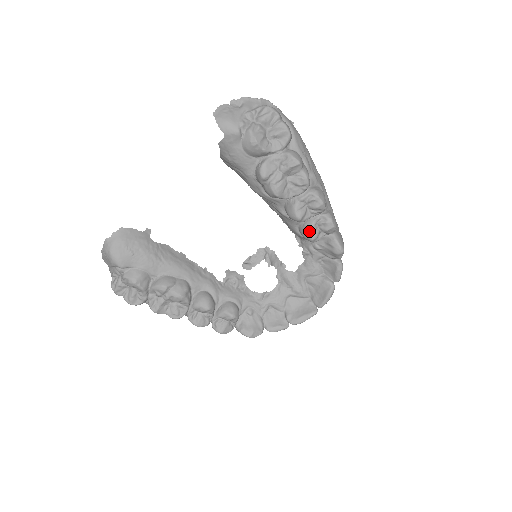
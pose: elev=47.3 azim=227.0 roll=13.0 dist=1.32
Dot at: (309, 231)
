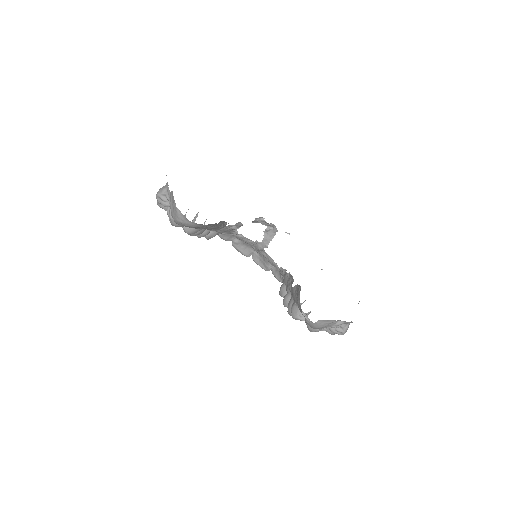
Dot at: occluded
